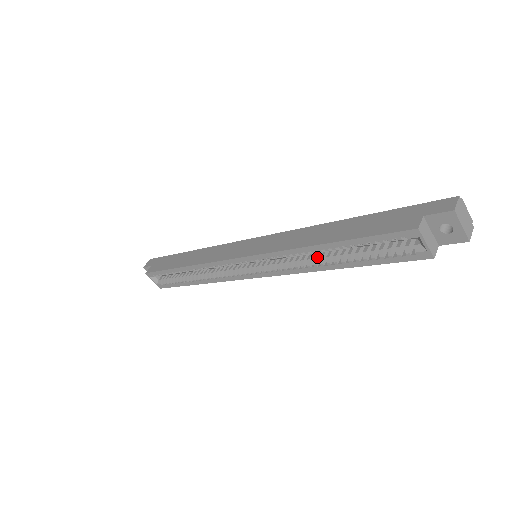
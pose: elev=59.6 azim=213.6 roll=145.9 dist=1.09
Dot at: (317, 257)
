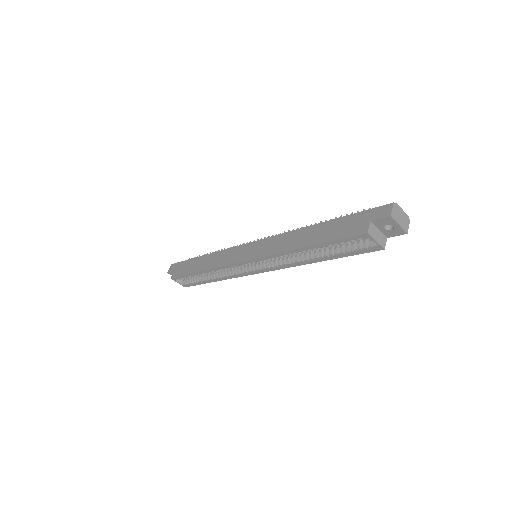
Dot at: (302, 254)
